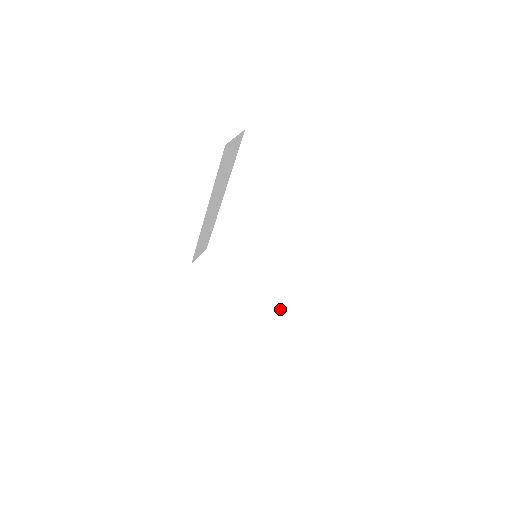
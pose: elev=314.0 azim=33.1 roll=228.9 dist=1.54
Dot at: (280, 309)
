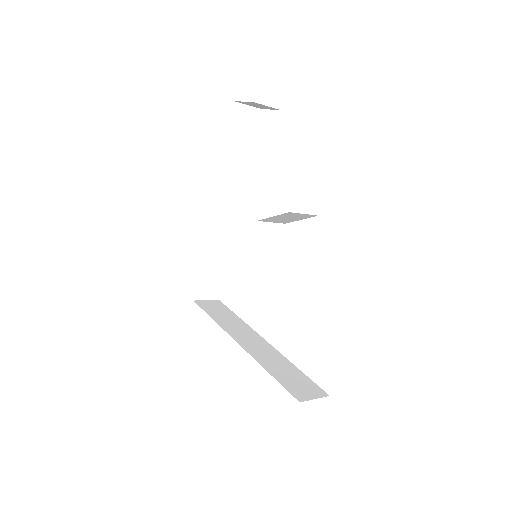
Dot at: (282, 359)
